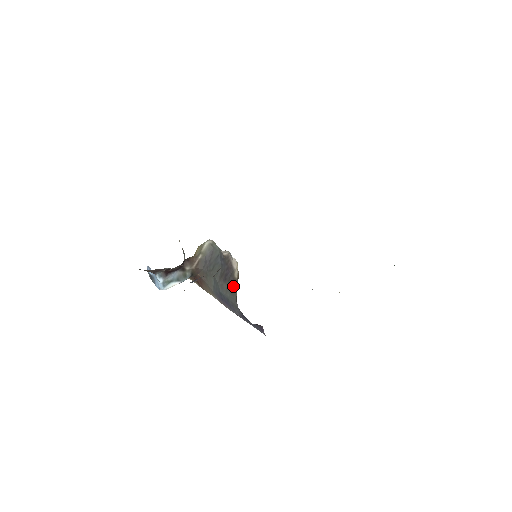
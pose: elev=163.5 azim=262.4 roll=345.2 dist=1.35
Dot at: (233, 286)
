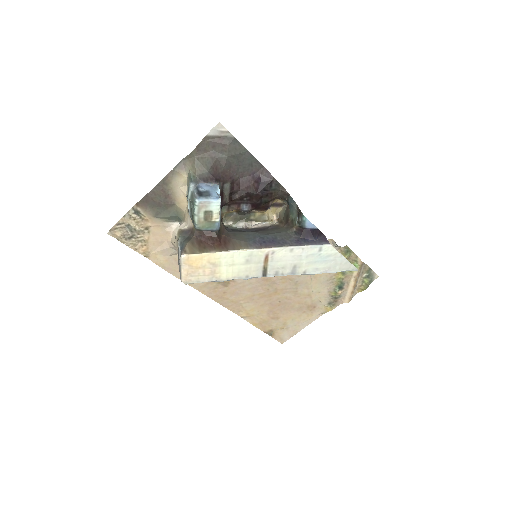
Dot at: (277, 228)
